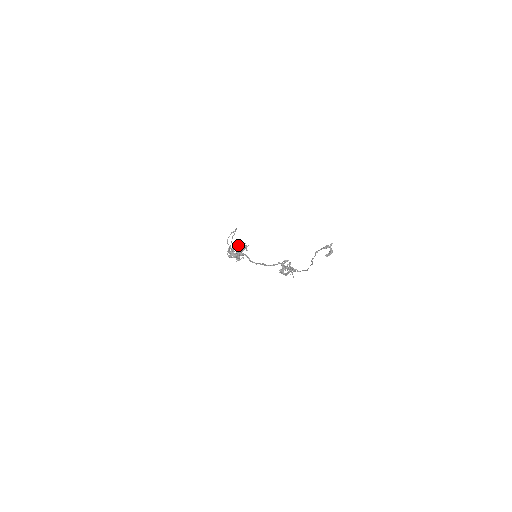
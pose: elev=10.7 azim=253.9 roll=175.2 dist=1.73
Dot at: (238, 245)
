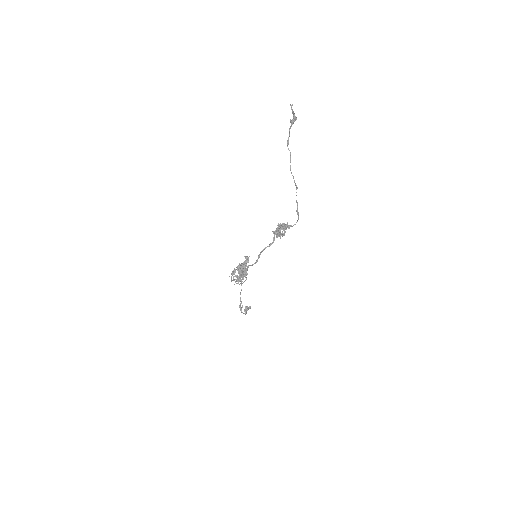
Dot at: occluded
